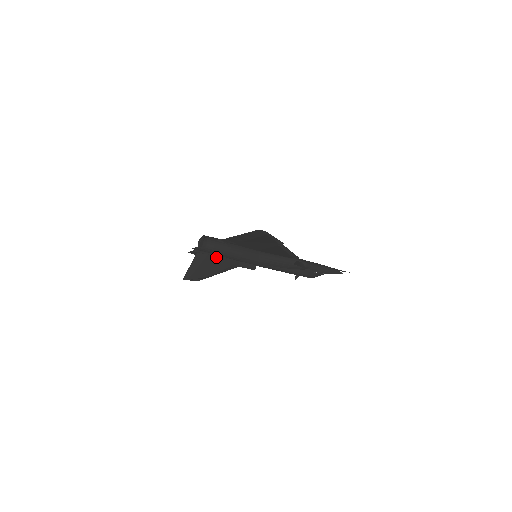
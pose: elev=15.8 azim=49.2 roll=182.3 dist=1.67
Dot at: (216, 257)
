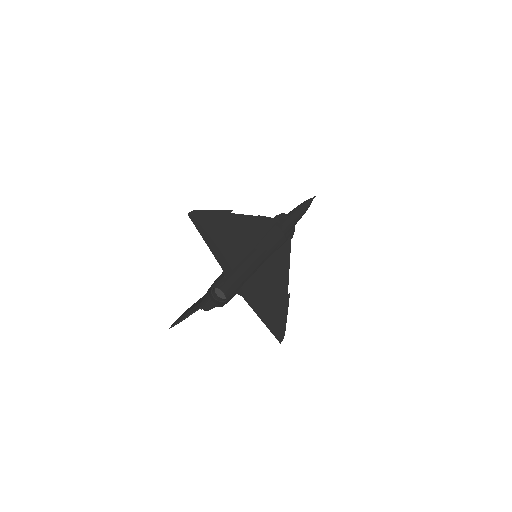
Dot at: occluded
